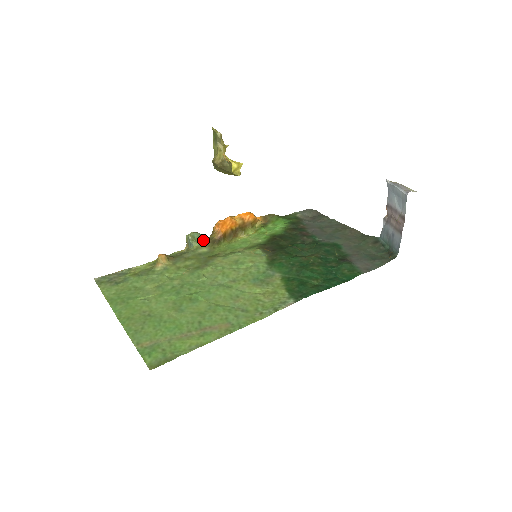
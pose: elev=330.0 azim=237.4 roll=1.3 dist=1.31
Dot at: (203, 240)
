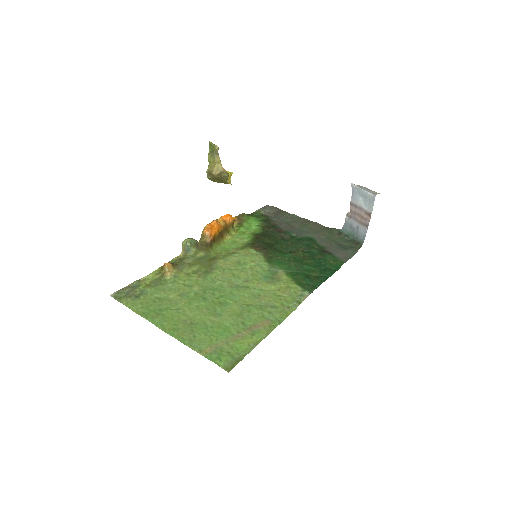
Dot at: (198, 245)
